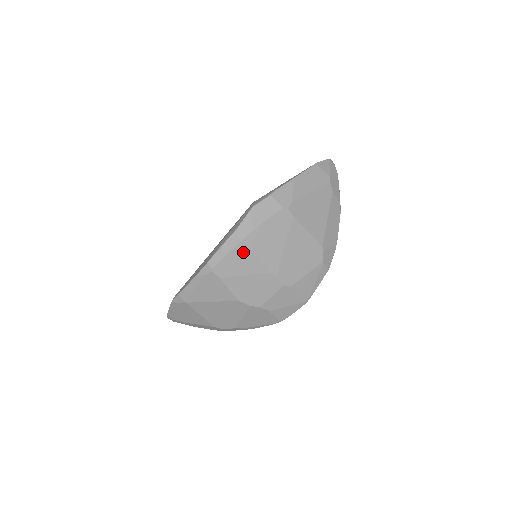
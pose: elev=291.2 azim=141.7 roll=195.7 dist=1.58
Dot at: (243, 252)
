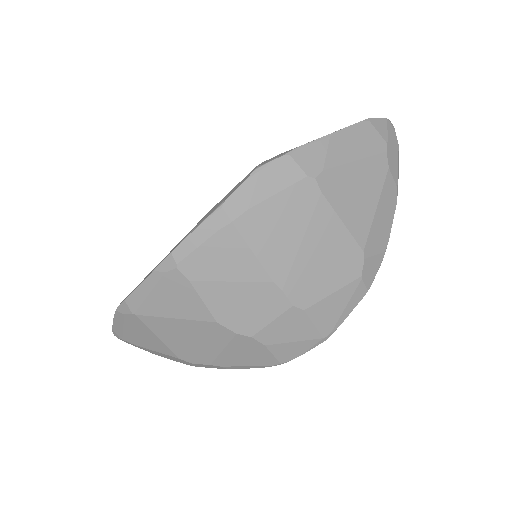
Dot at: (232, 241)
